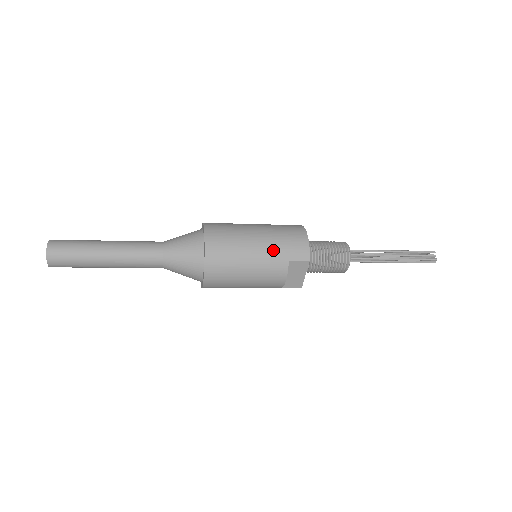
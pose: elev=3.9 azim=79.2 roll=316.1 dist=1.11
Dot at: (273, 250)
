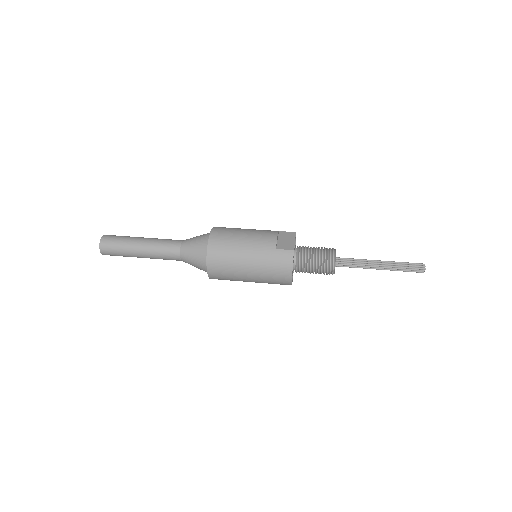
Dot at: (262, 282)
